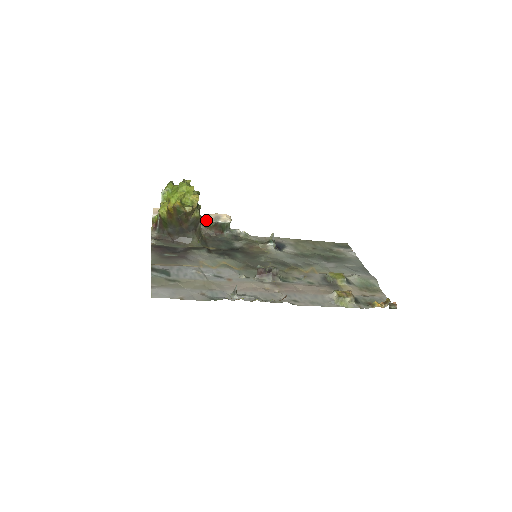
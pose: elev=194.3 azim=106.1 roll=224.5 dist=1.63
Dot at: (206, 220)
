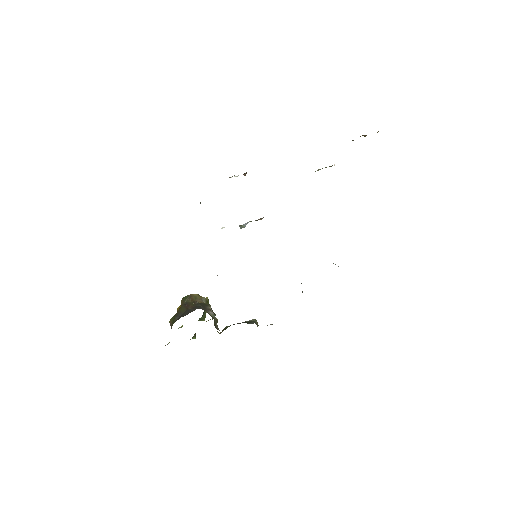
Dot at: (226, 327)
